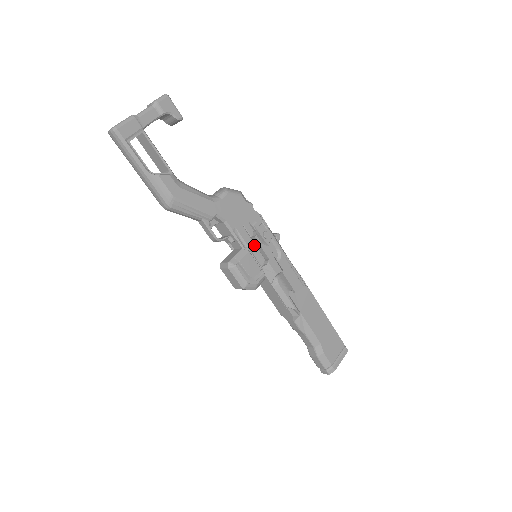
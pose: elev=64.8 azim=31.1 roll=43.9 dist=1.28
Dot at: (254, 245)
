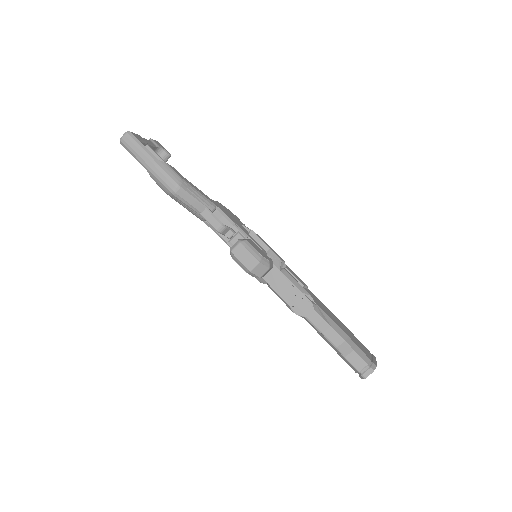
Dot at: (253, 239)
